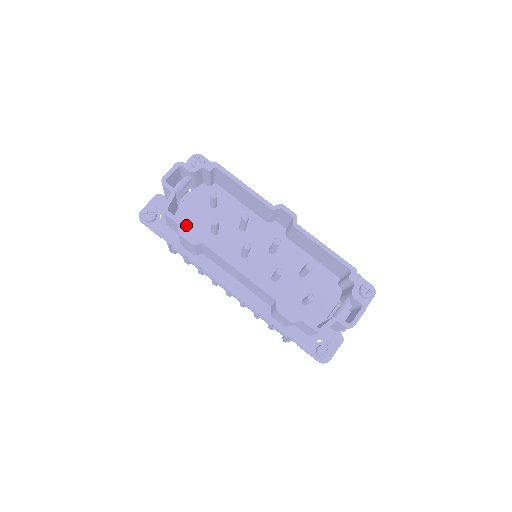
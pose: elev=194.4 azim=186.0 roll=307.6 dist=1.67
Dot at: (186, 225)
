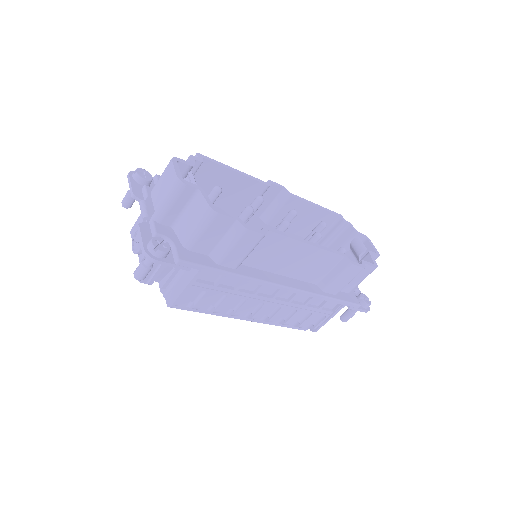
Dot at: occluded
